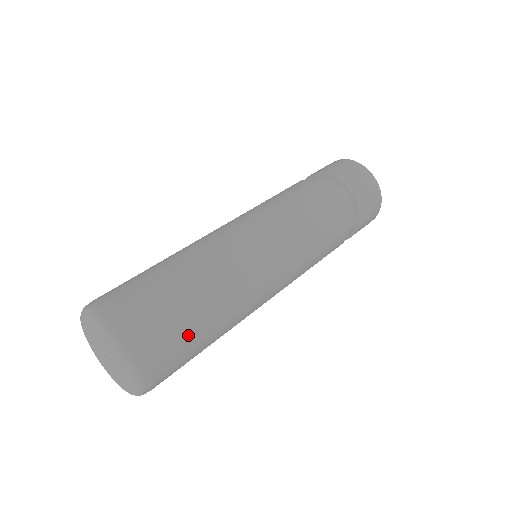
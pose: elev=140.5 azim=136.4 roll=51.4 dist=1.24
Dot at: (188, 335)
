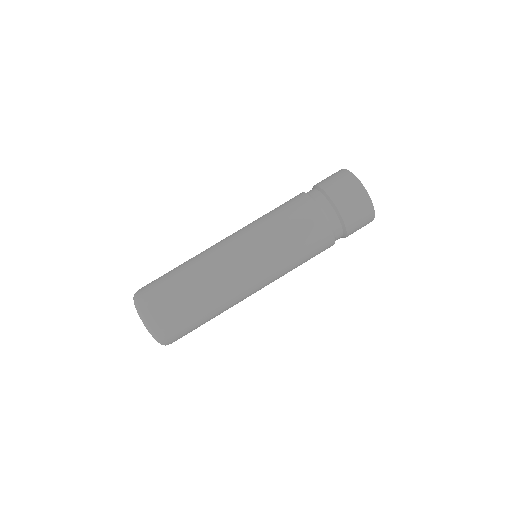
Dot at: (194, 326)
